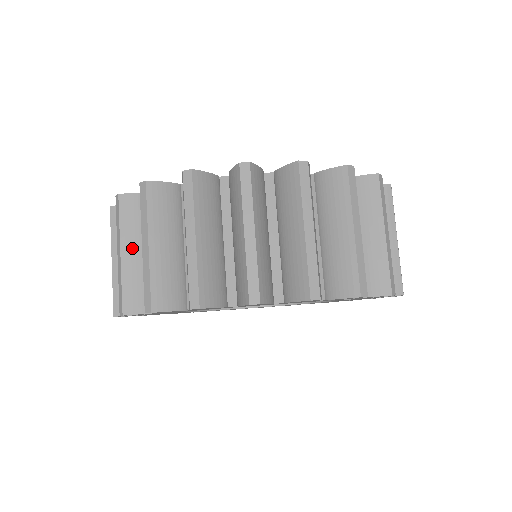
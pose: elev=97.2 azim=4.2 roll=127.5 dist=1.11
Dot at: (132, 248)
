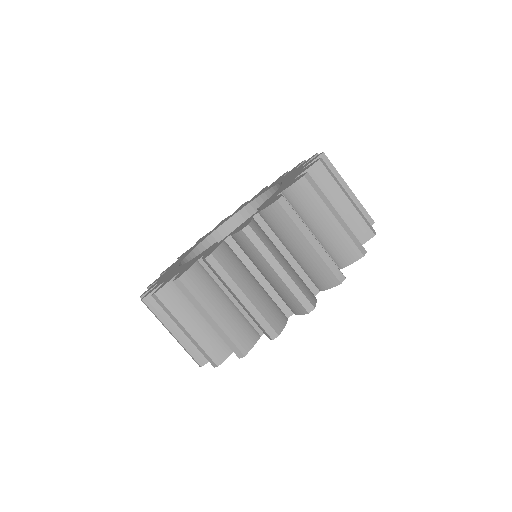
Dot at: occluded
